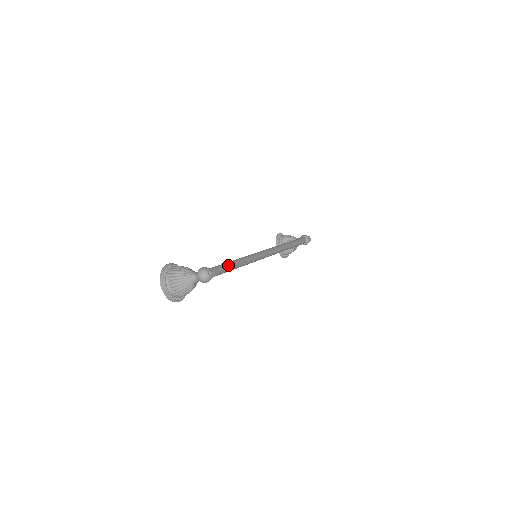
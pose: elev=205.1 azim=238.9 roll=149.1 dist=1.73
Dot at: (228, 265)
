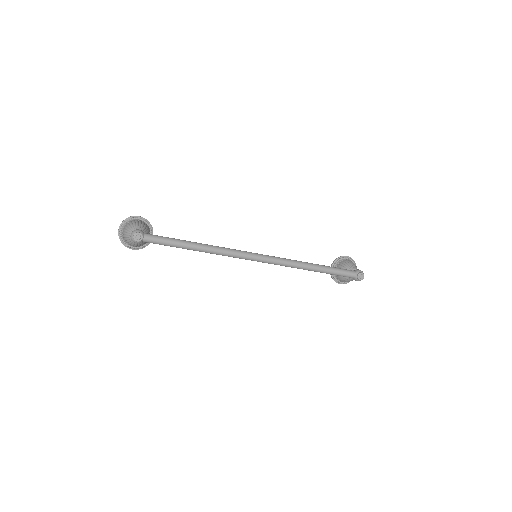
Dot at: (175, 241)
